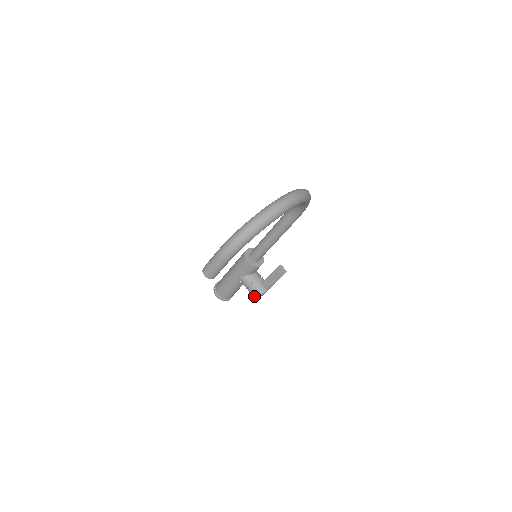
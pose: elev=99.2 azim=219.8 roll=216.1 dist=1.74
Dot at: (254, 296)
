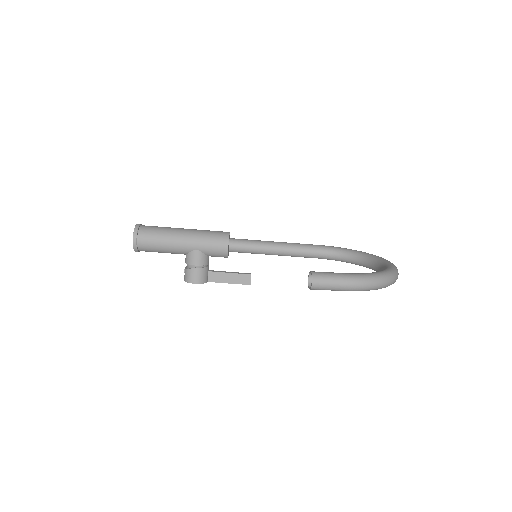
Dot at: (193, 279)
